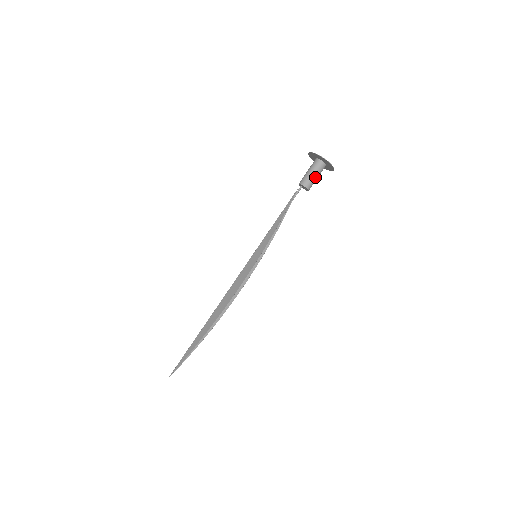
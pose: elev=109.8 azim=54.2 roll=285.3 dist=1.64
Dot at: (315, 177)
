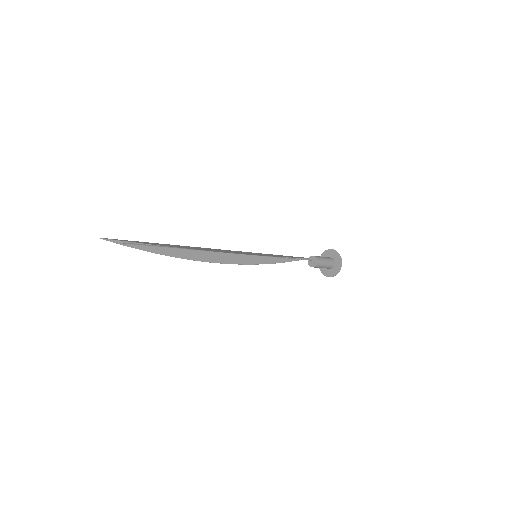
Dot at: (325, 264)
